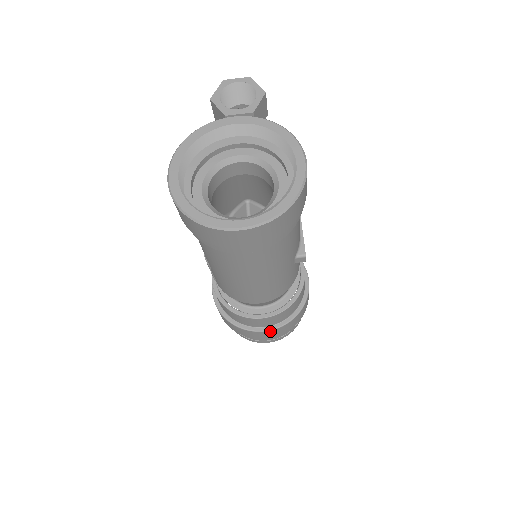
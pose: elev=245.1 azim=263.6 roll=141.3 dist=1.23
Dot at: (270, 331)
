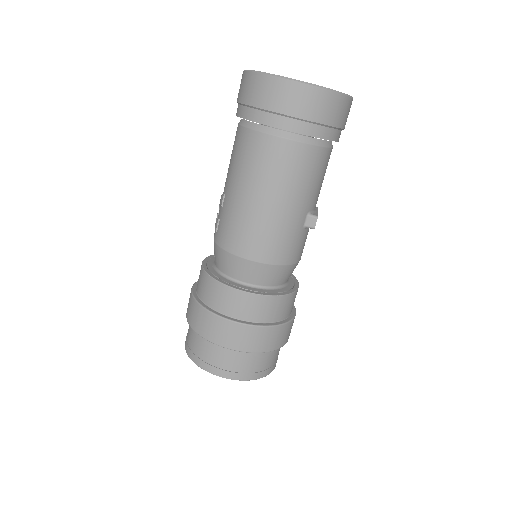
Dot at: (241, 326)
